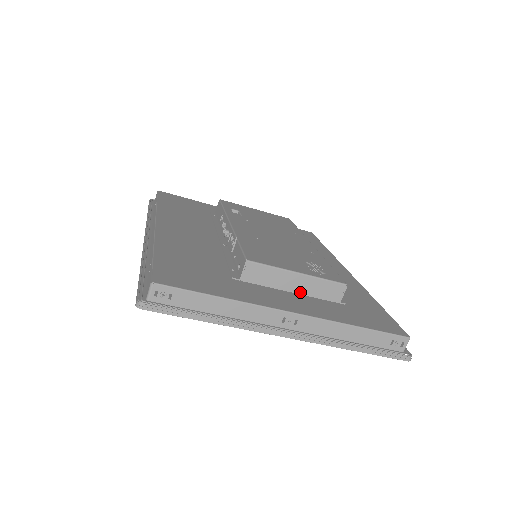
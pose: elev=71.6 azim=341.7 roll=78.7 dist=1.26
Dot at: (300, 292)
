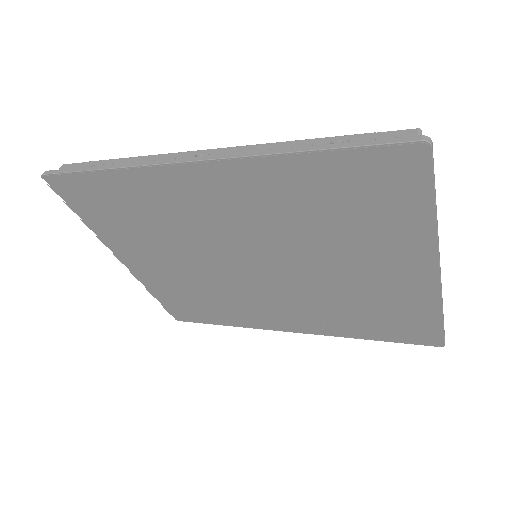
Dot at: occluded
